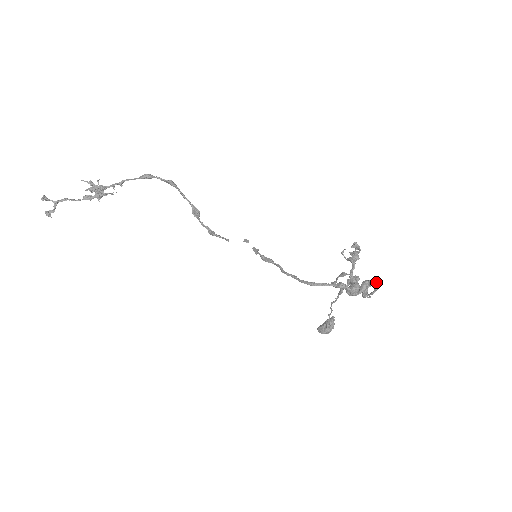
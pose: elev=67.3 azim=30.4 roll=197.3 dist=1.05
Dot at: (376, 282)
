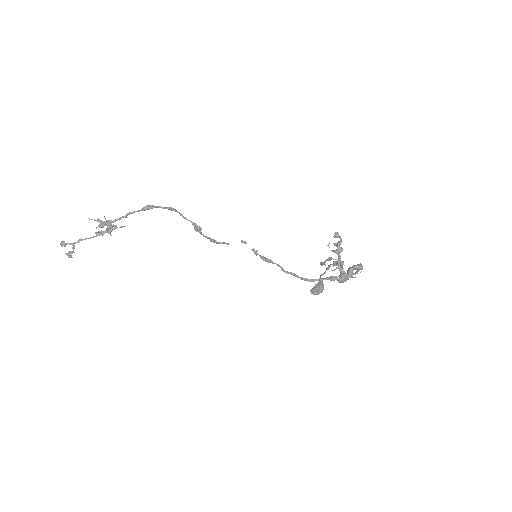
Dot at: (359, 267)
